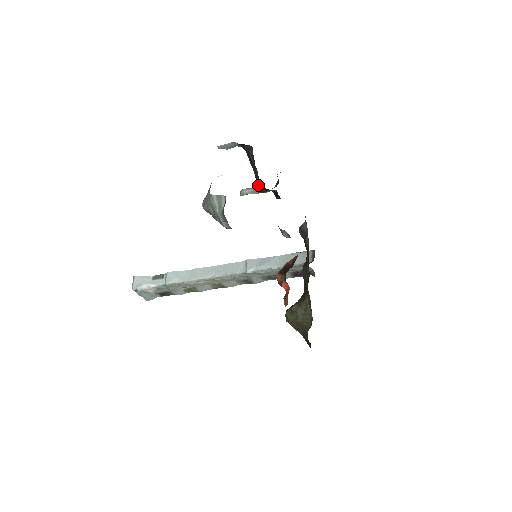
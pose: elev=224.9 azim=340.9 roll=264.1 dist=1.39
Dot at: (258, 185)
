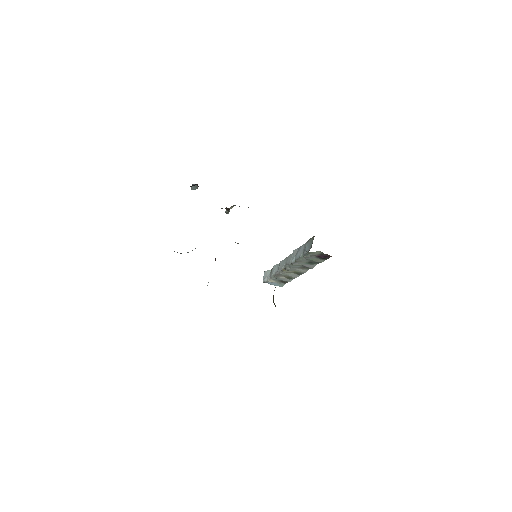
Dot at: occluded
